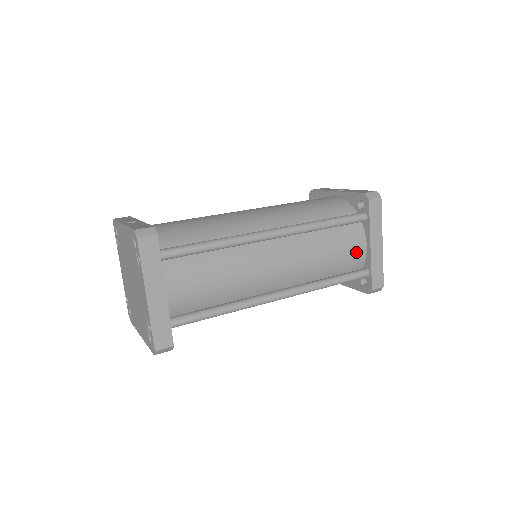
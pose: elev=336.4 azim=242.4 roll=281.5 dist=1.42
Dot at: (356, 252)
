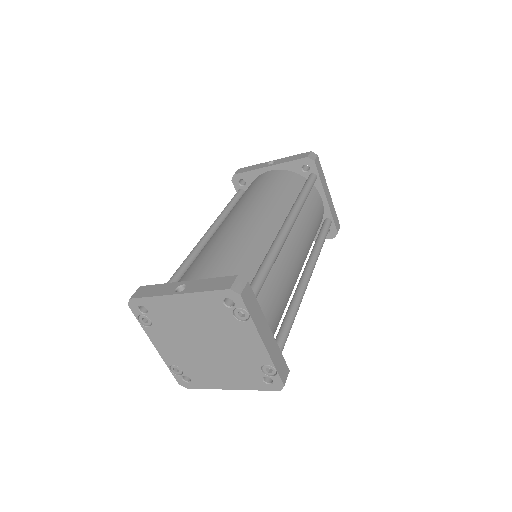
Dot at: (320, 209)
